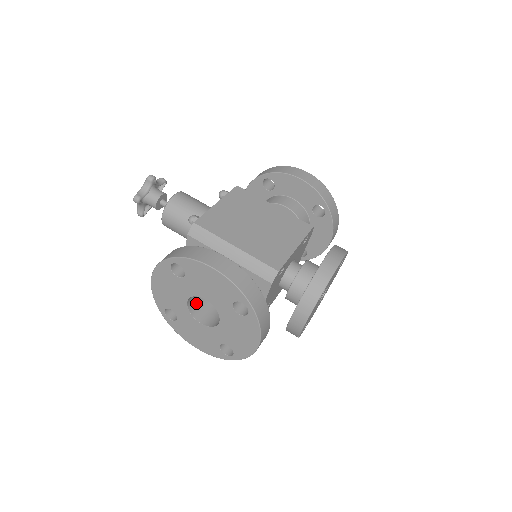
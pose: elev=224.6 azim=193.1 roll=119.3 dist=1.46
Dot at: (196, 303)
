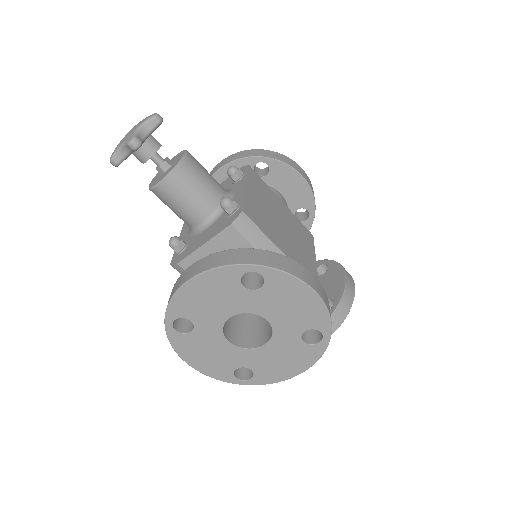
Dot at: occluded
